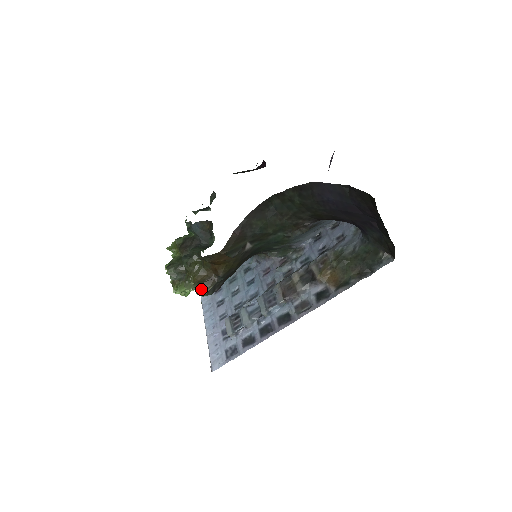
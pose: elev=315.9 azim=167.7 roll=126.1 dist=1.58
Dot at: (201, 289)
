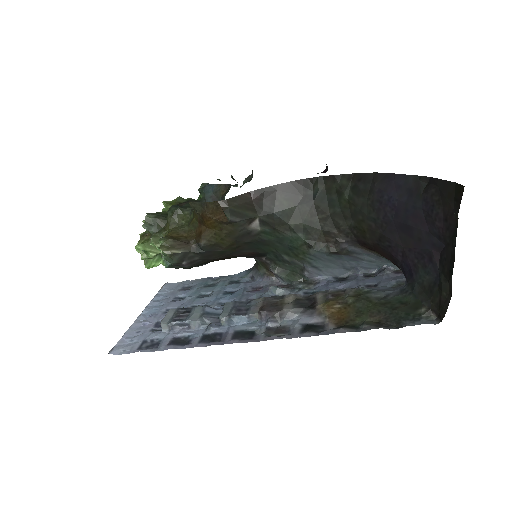
Dot at: (168, 245)
